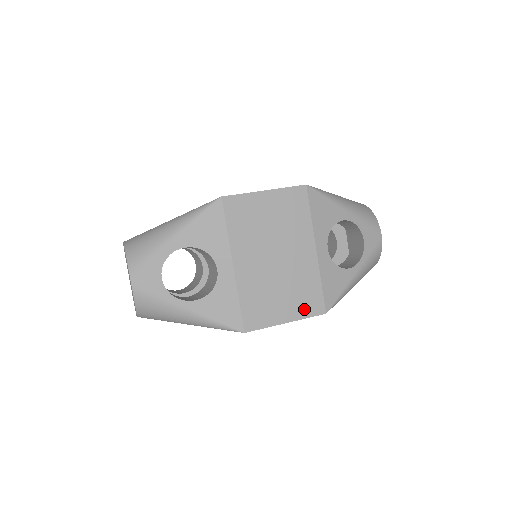
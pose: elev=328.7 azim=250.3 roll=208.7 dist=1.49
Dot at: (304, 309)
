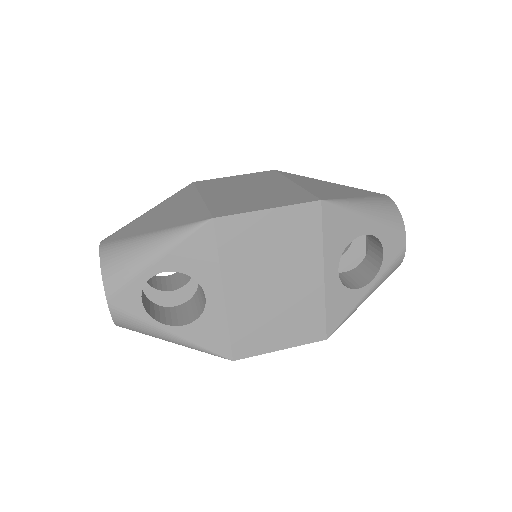
Dot at: (302, 336)
